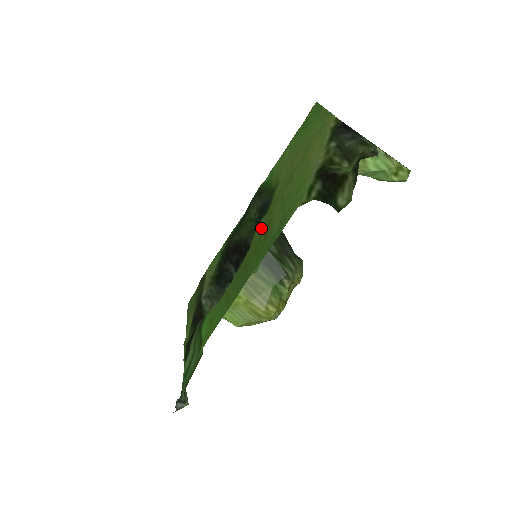
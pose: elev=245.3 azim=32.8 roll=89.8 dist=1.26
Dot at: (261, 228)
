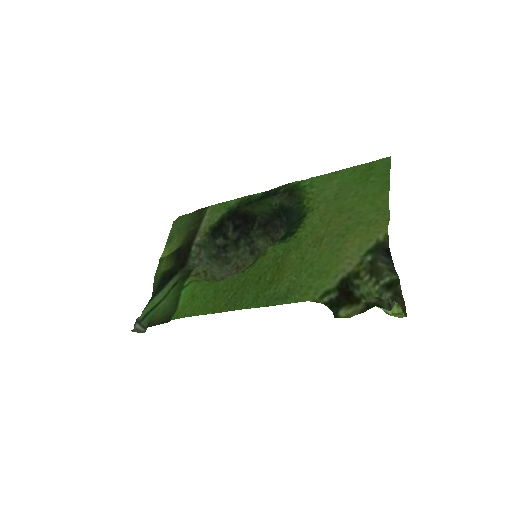
Dot at: (273, 258)
